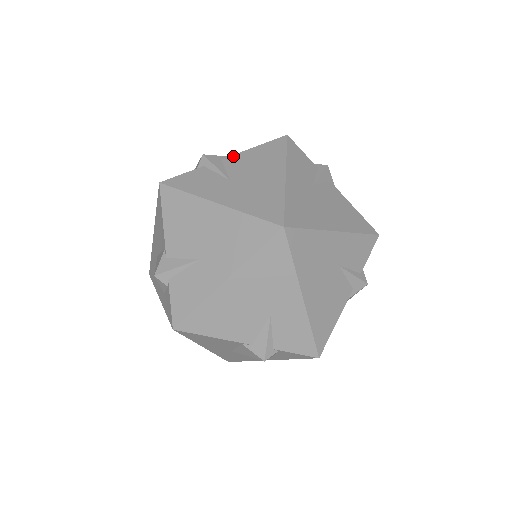
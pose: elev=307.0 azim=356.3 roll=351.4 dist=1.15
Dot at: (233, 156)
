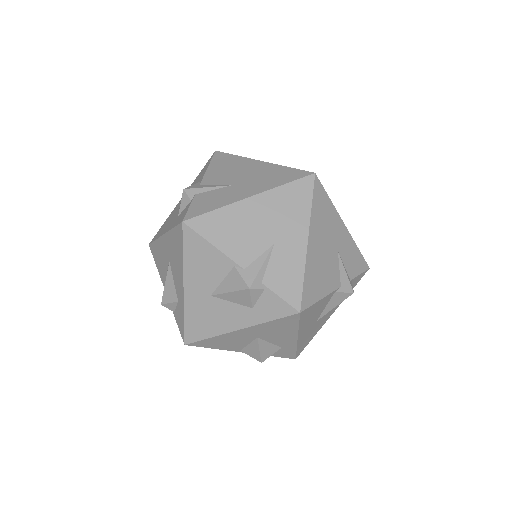
Dot at: (204, 178)
